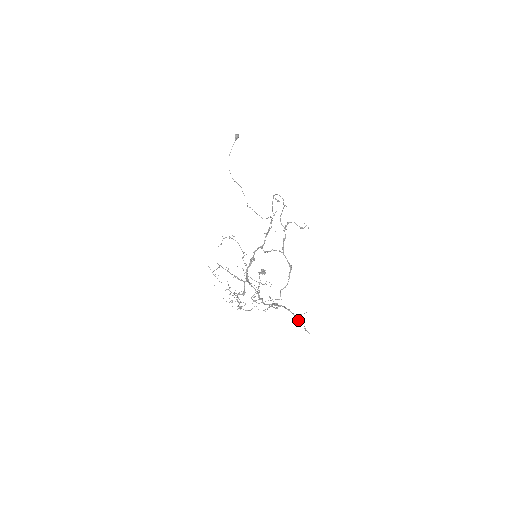
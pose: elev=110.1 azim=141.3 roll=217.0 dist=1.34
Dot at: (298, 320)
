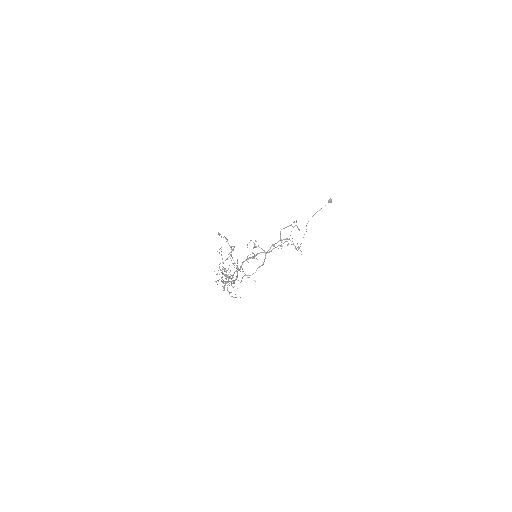
Dot at: (223, 281)
